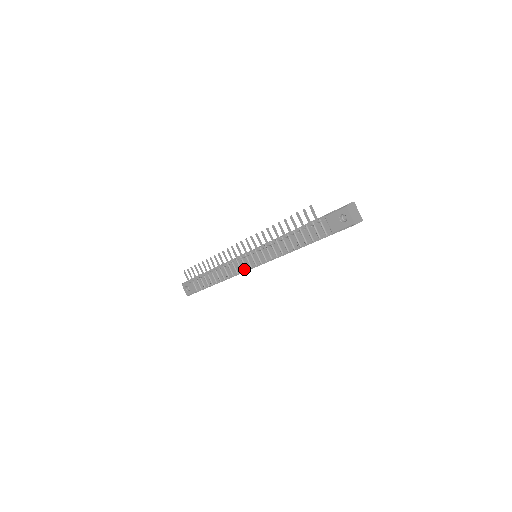
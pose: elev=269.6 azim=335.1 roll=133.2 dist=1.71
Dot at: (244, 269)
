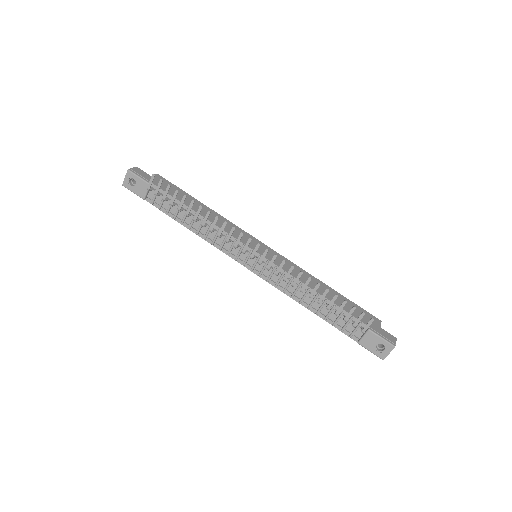
Dot at: (233, 255)
